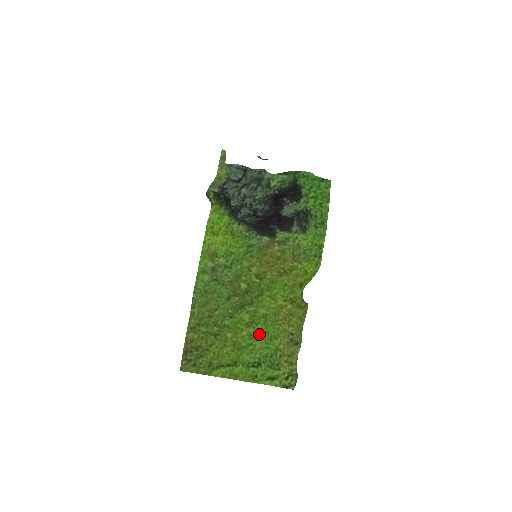
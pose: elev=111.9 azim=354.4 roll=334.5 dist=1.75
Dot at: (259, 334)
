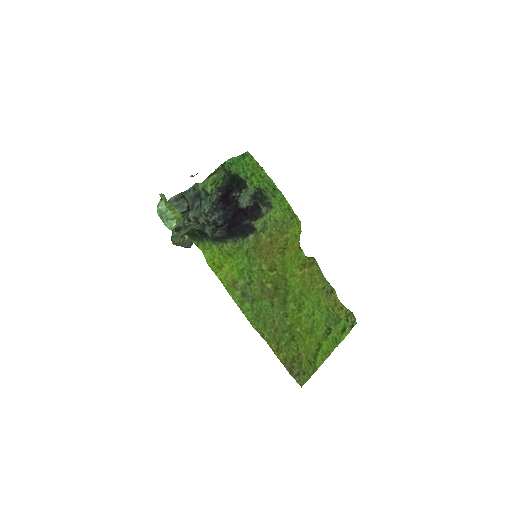
Dot at: (311, 309)
